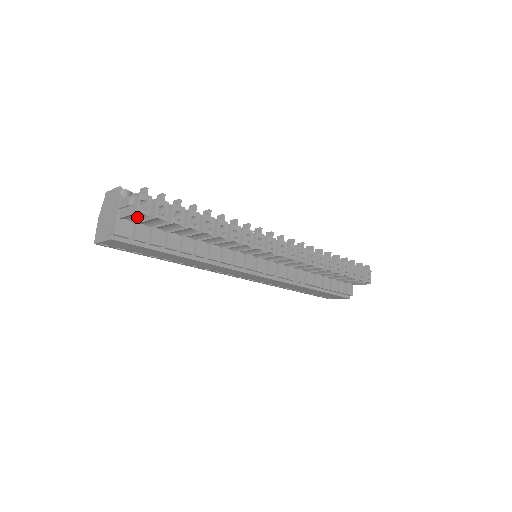
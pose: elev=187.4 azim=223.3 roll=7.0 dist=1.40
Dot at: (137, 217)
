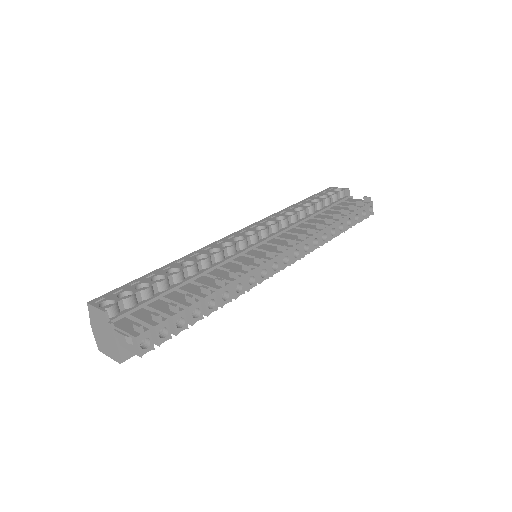
Dot at: occluded
